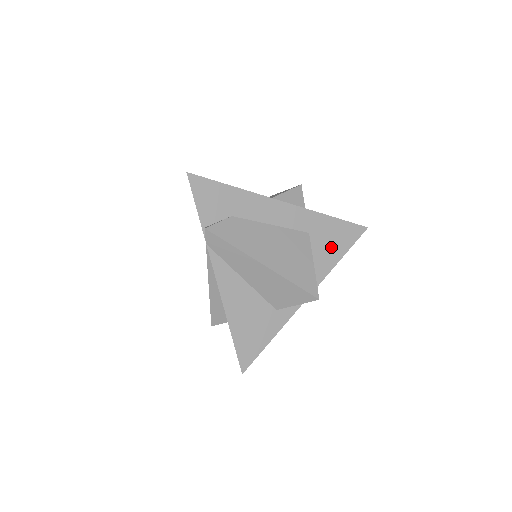
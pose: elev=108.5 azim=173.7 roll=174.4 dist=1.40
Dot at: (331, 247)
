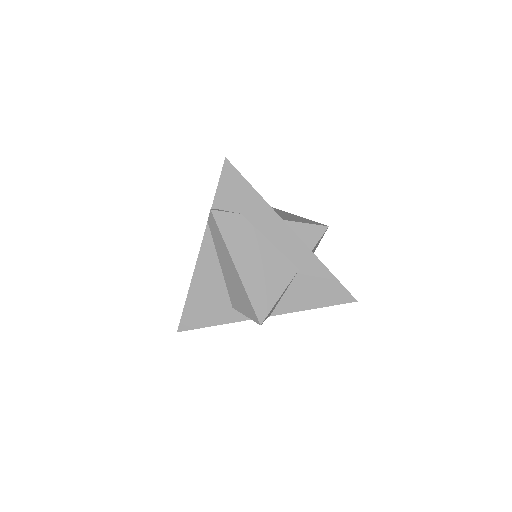
Dot at: (312, 293)
